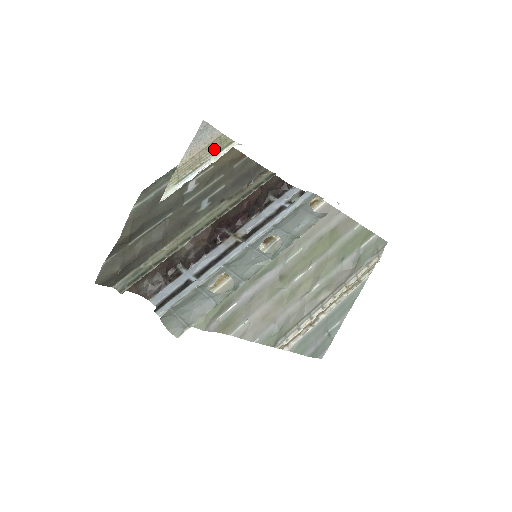
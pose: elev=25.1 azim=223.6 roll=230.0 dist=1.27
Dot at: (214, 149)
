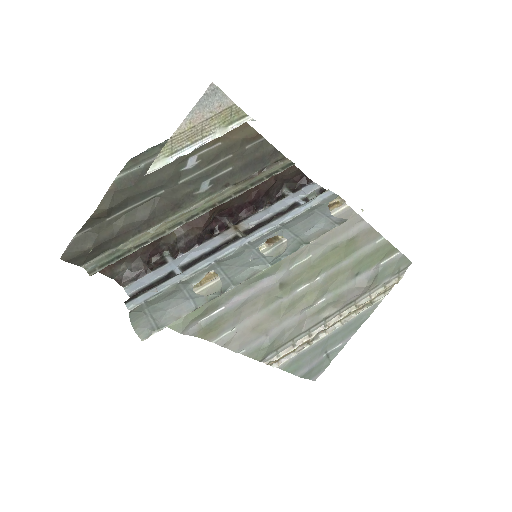
Dot at: (221, 121)
